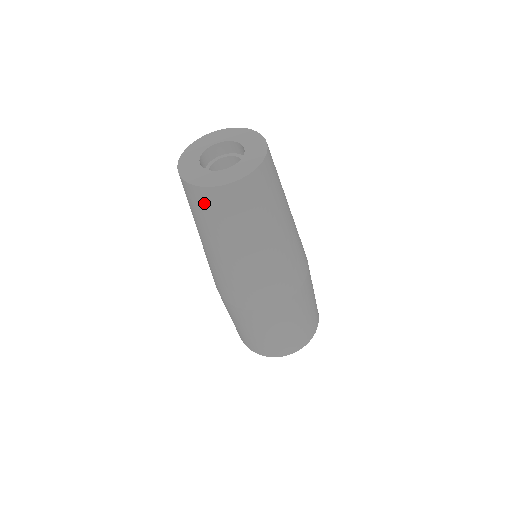
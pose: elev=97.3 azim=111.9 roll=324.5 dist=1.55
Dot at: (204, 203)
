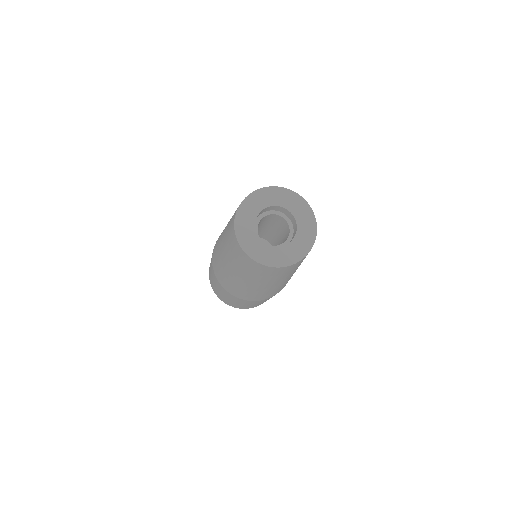
Dot at: (289, 269)
